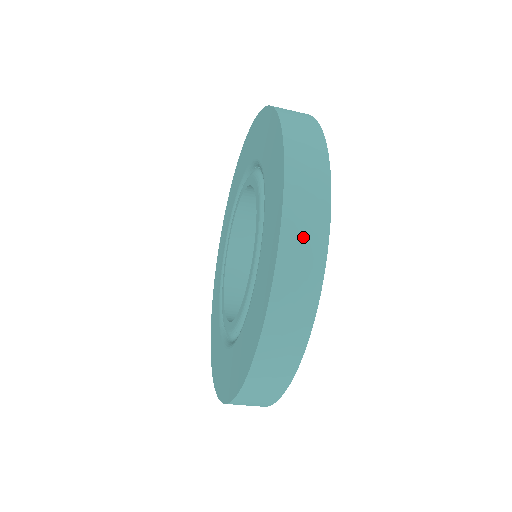
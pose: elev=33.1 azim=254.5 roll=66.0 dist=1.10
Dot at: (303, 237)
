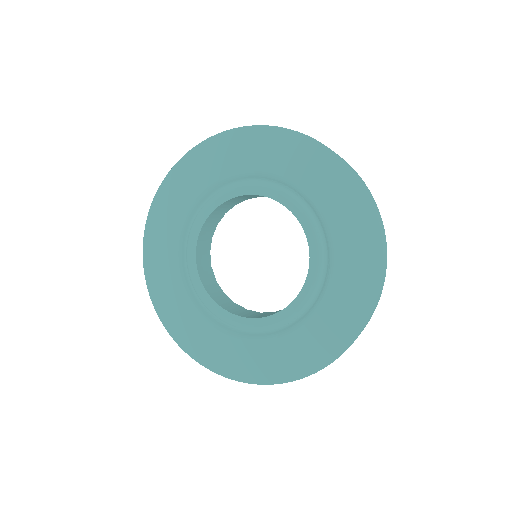
Dot at: (385, 264)
